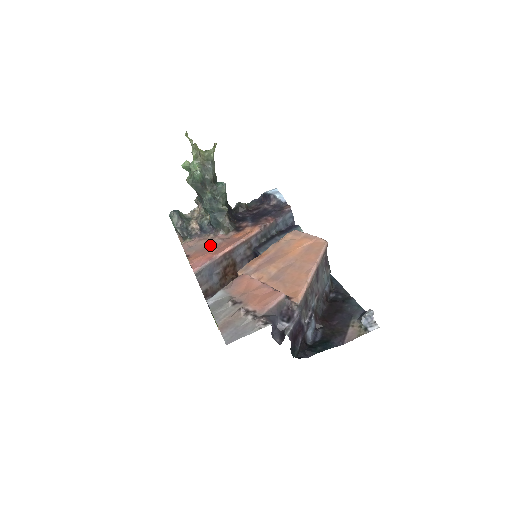
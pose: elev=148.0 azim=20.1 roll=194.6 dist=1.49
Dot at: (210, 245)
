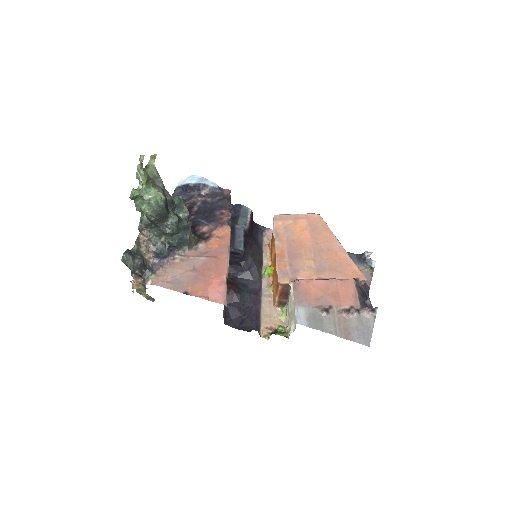
Dot at: (195, 269)
